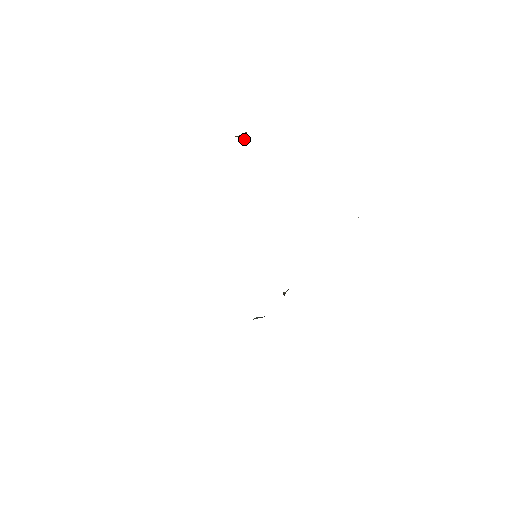
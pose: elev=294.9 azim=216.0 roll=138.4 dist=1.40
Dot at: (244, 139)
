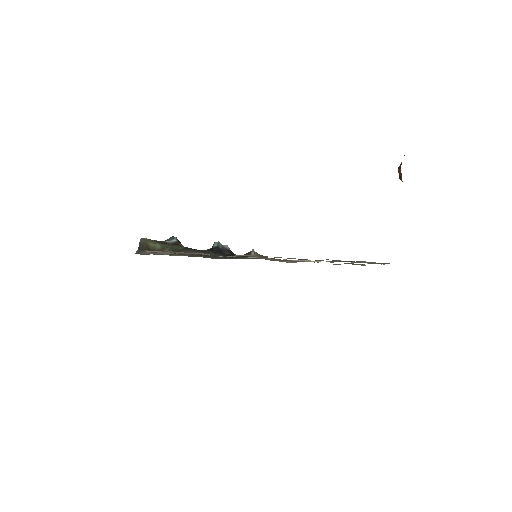
Dot at: (399, 172)
